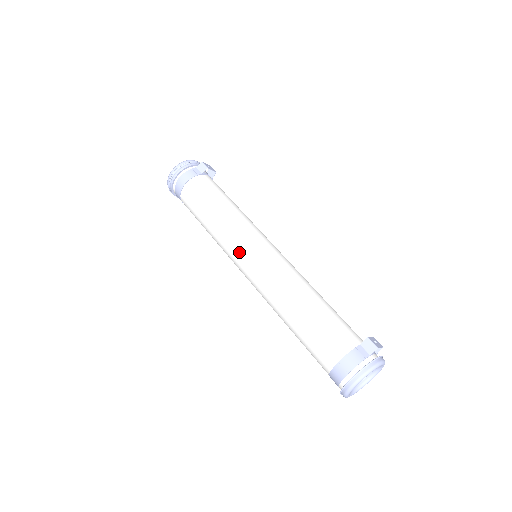
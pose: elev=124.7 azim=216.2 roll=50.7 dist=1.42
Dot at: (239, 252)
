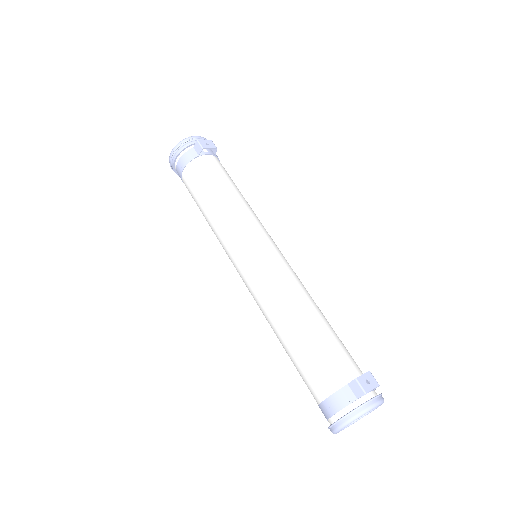
Dot at: (232, 258)
